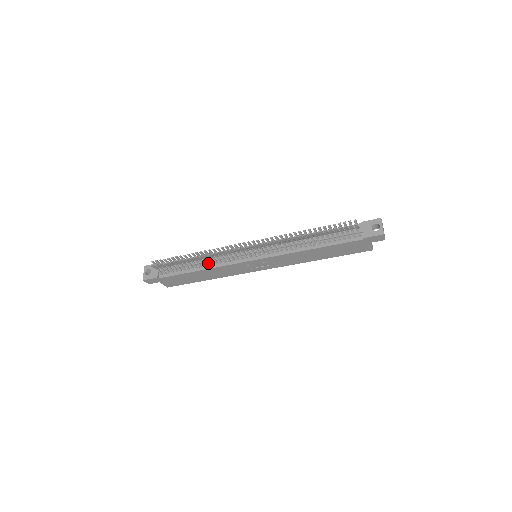
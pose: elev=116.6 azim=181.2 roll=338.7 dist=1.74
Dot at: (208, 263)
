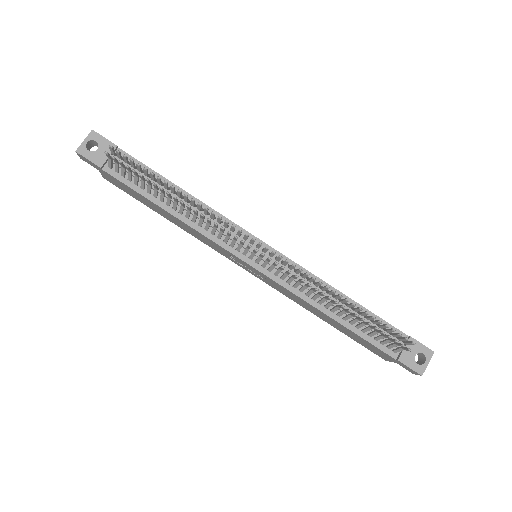
Dot at: (189, 215)
